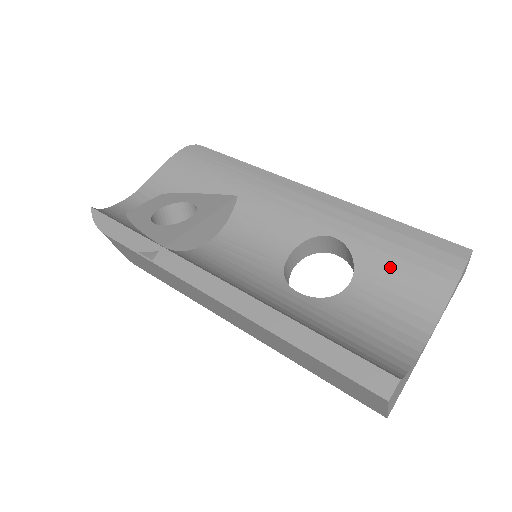
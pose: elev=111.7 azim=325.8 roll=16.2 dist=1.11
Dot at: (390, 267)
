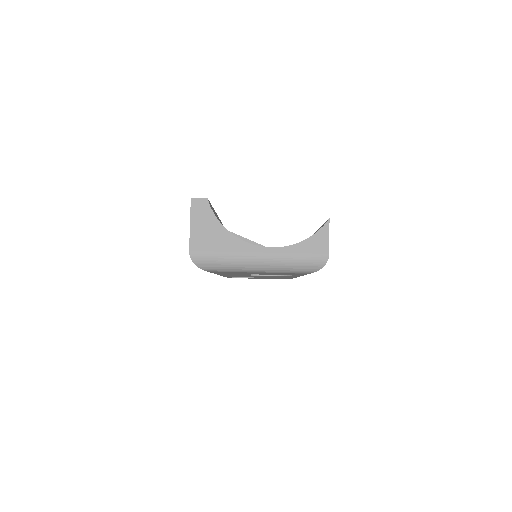
Dot at: occluded
